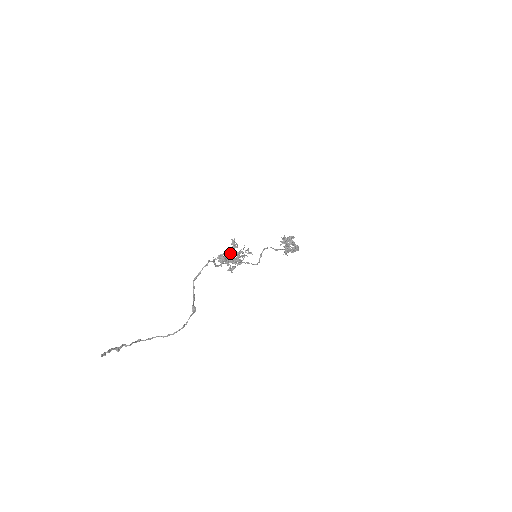
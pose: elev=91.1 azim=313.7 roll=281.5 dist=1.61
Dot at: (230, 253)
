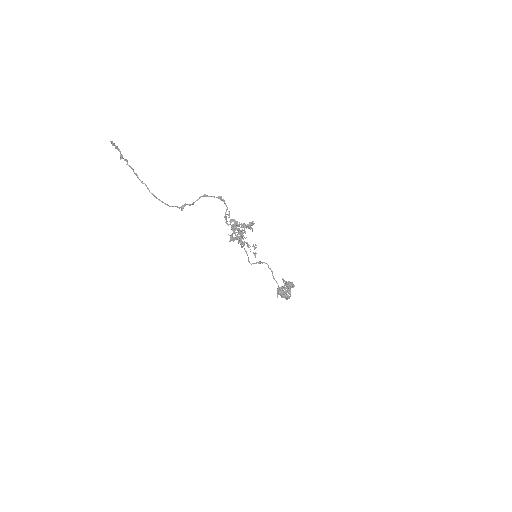
Dot at: (242, 224)
